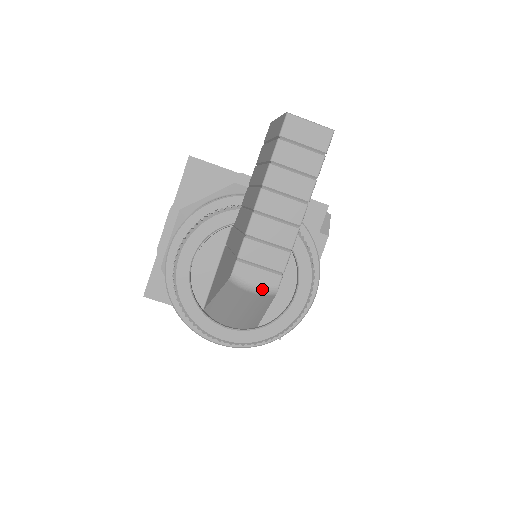
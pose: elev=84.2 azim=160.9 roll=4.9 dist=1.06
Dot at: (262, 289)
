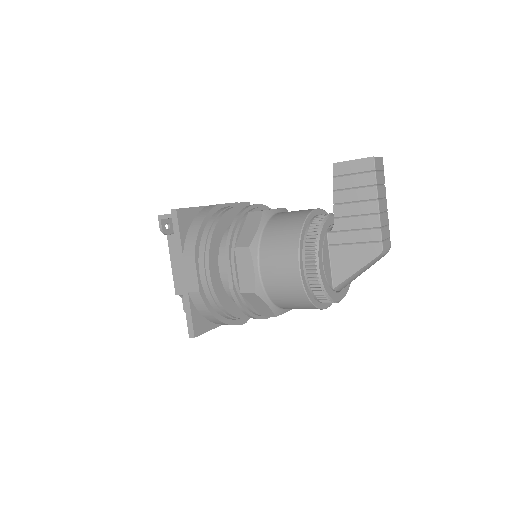
Dot at: occluded
